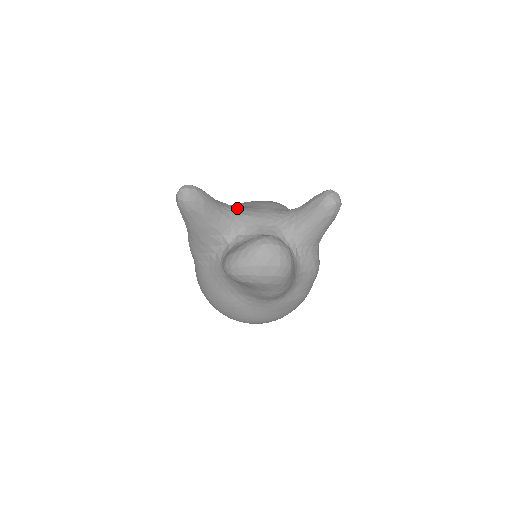
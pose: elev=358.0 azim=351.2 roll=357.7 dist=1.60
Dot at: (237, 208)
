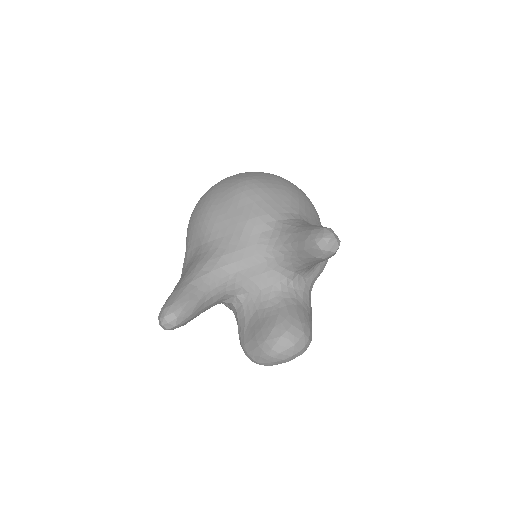
Dot at: (220, 268)
